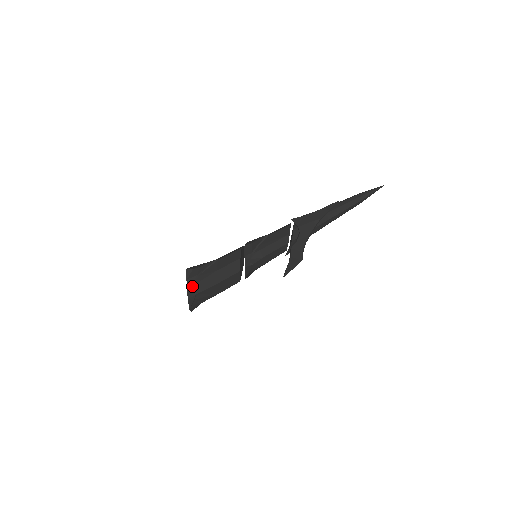
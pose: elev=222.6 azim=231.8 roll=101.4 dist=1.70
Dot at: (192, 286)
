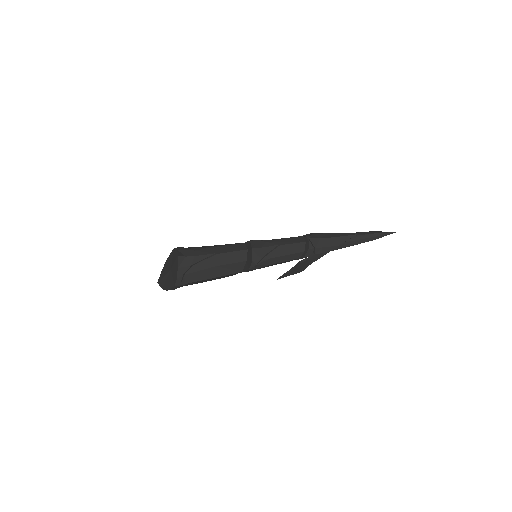
Dot at: (183, 275)
